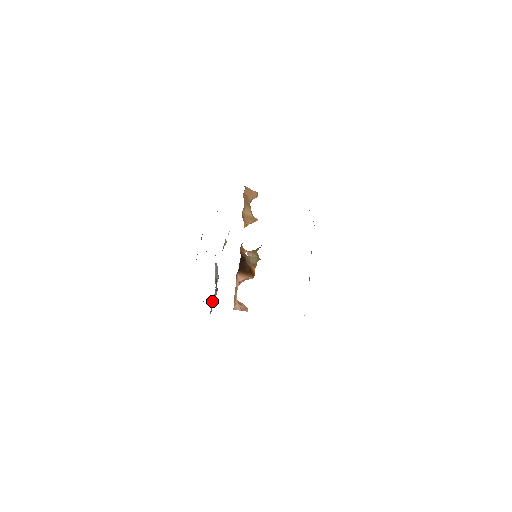
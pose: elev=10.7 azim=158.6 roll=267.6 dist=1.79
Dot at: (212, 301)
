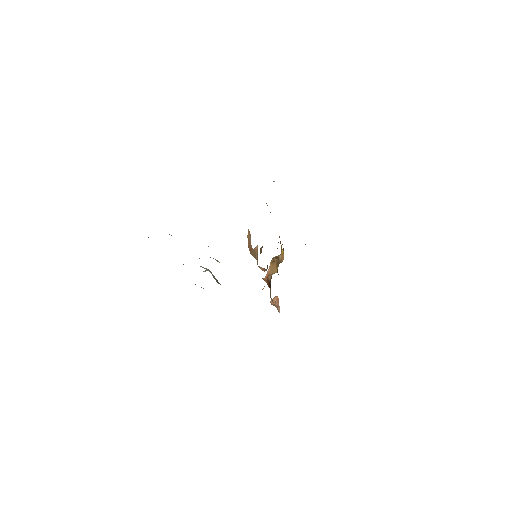
Dot at: occluded
